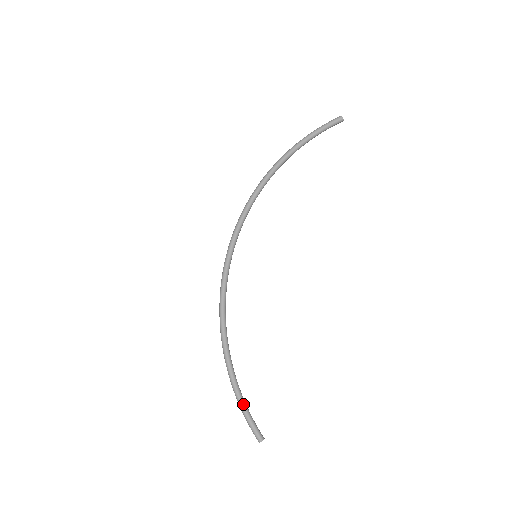
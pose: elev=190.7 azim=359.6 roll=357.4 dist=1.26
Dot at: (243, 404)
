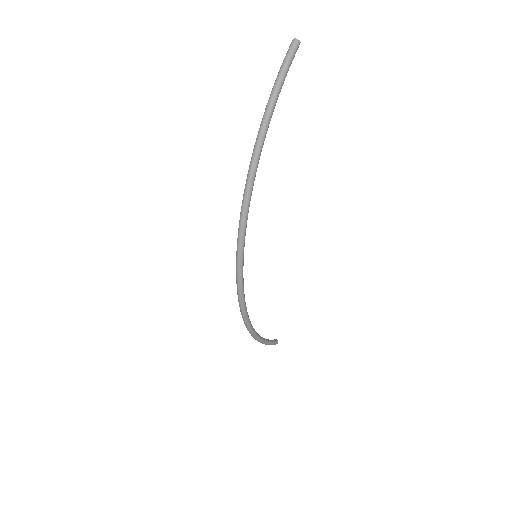
Dot at: (268, 342)
